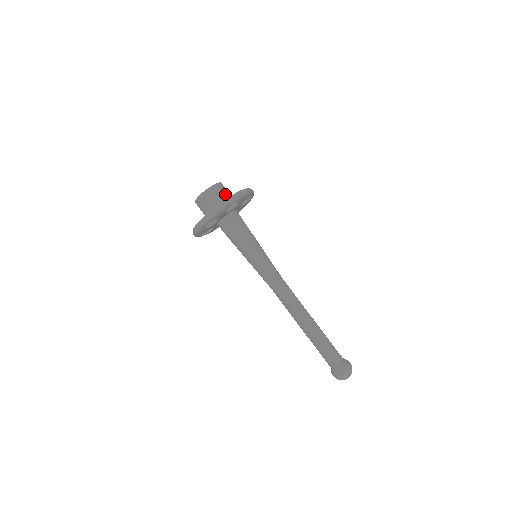
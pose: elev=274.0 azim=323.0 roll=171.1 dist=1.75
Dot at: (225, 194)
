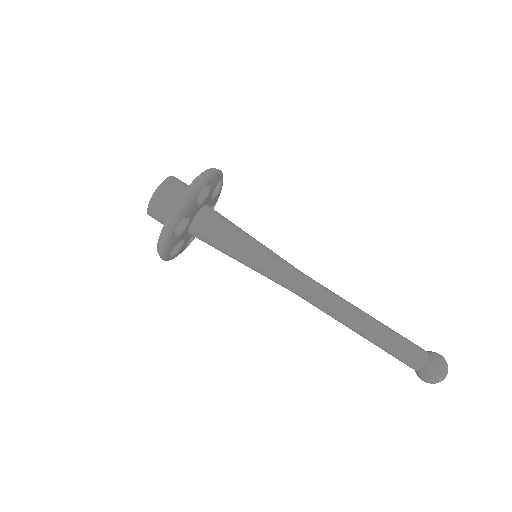
Dot at: (186, 186)
